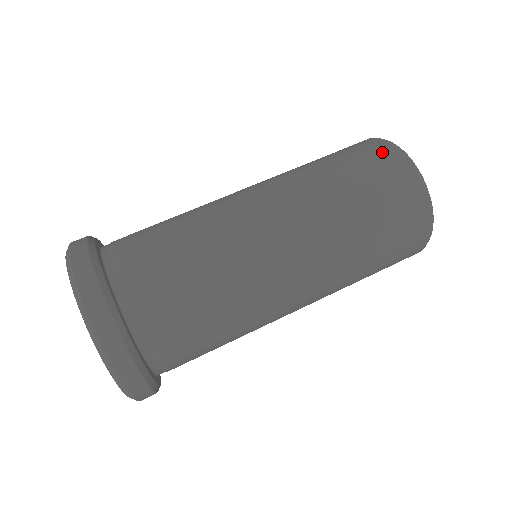
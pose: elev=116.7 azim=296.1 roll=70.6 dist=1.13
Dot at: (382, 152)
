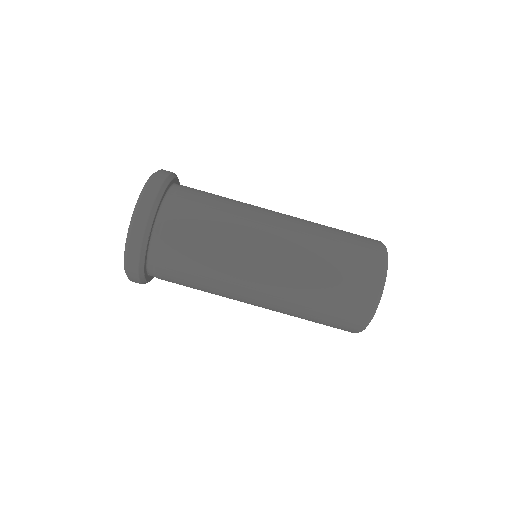
Dot at: (365, 294)
